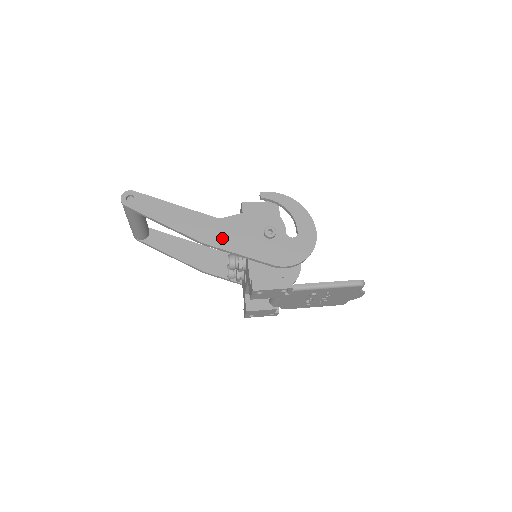
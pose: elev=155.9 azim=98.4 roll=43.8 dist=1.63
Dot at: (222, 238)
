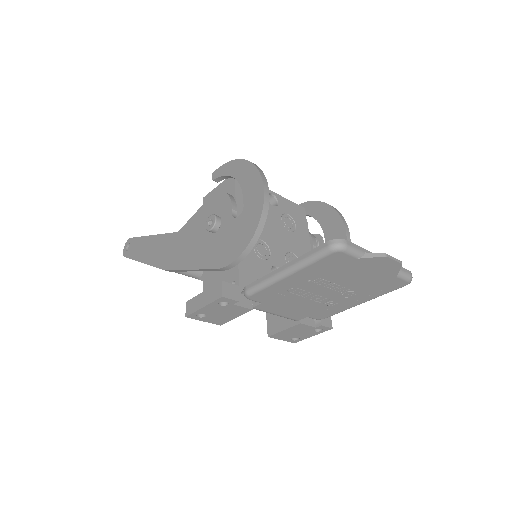
Dot at: (178, 255)
